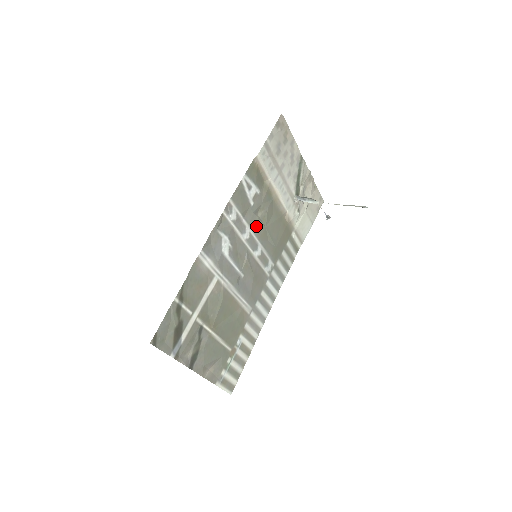
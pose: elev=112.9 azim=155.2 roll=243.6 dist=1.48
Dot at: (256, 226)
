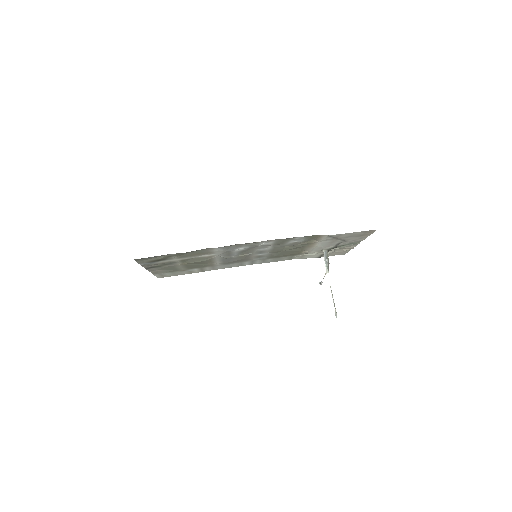
Dot at: (276, 249)
